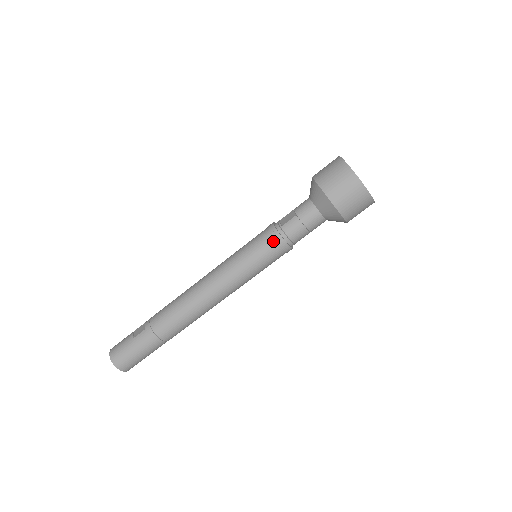
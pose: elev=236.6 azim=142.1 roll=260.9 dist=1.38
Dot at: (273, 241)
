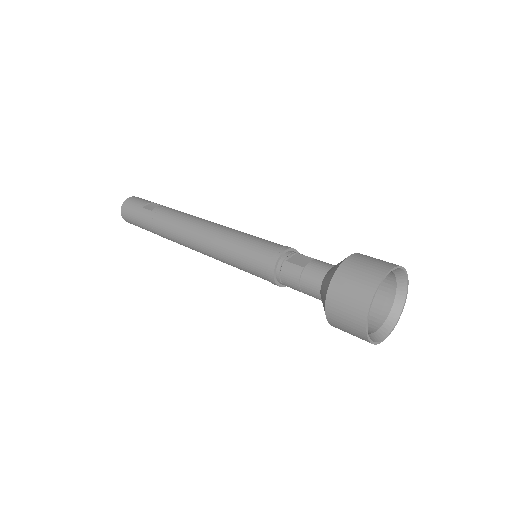
Dot at: (266, 263)
